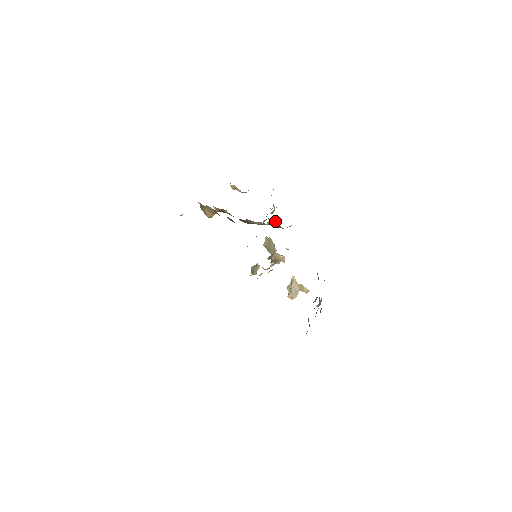
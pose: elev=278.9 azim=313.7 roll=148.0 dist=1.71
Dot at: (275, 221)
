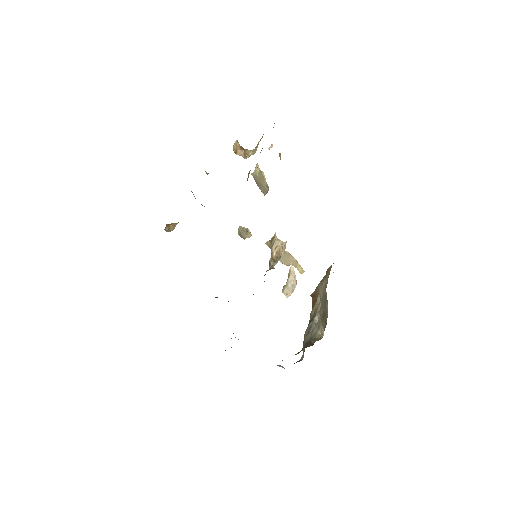
Dot at: occluded
